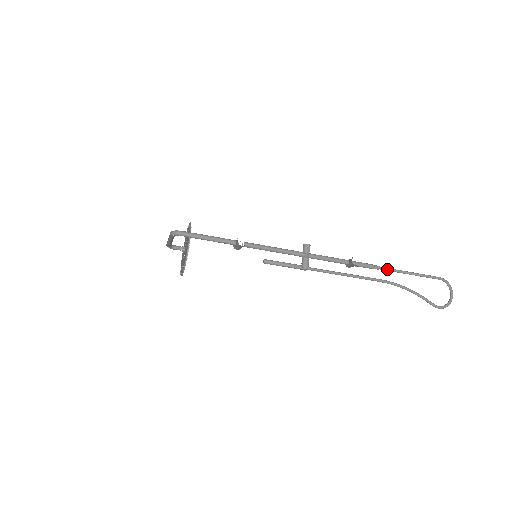
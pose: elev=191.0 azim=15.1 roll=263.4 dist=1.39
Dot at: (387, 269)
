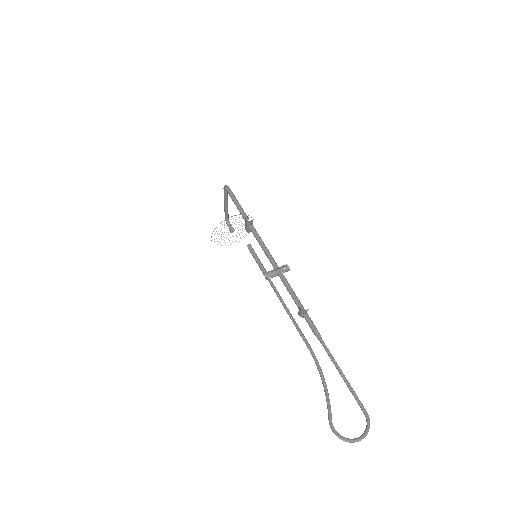
Dot at: (325, 346)
